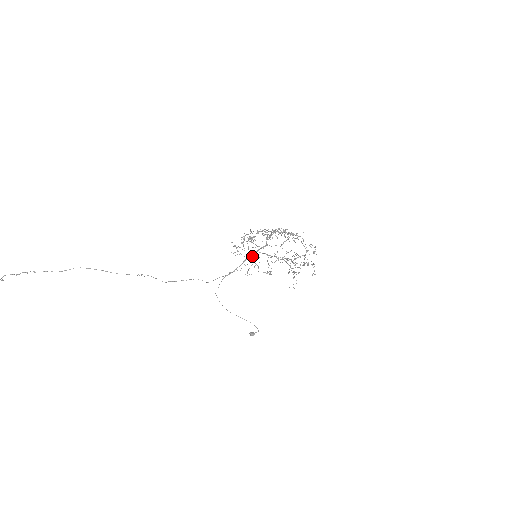
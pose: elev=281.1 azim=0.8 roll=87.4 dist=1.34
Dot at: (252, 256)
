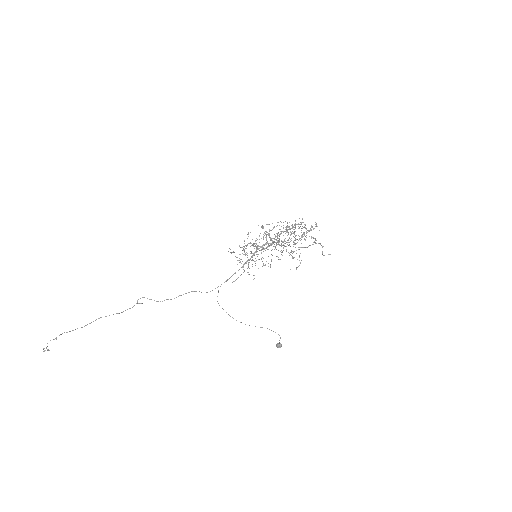
Dot at: (252, 257)
